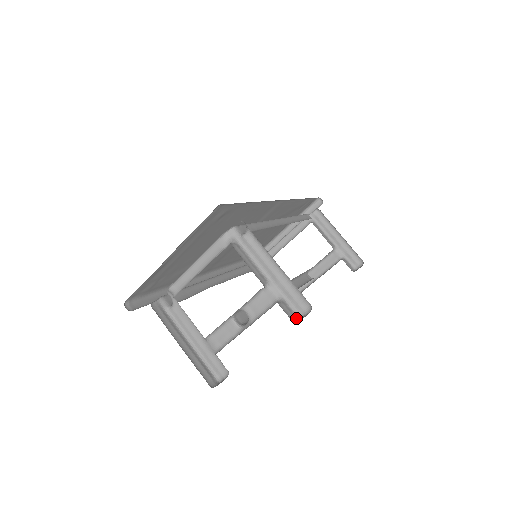
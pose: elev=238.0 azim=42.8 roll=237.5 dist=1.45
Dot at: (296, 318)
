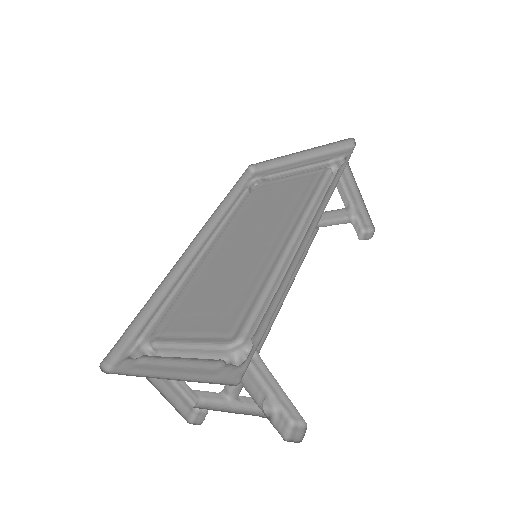
Dot at: (288, 426)
